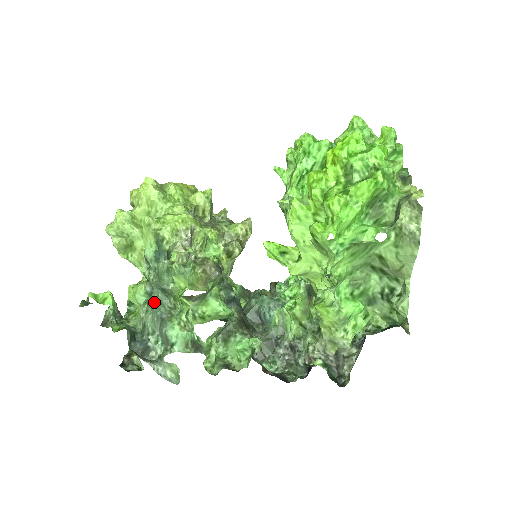
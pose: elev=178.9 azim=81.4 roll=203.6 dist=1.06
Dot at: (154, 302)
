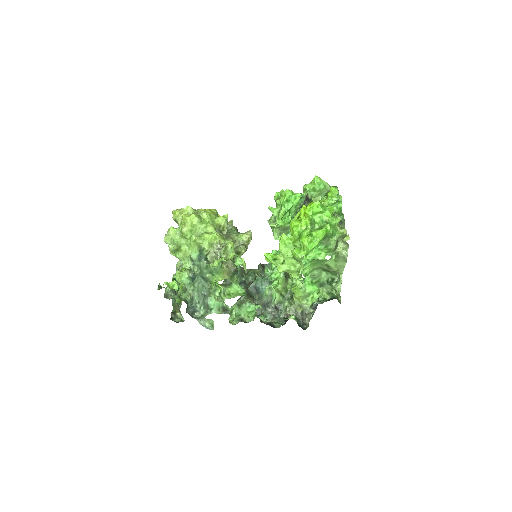
Dot at: (199, 285)
